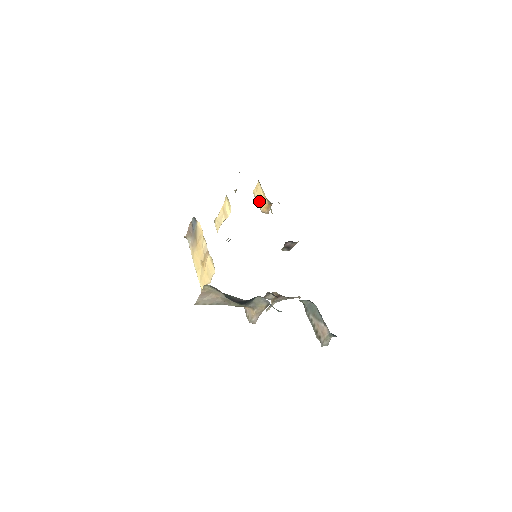
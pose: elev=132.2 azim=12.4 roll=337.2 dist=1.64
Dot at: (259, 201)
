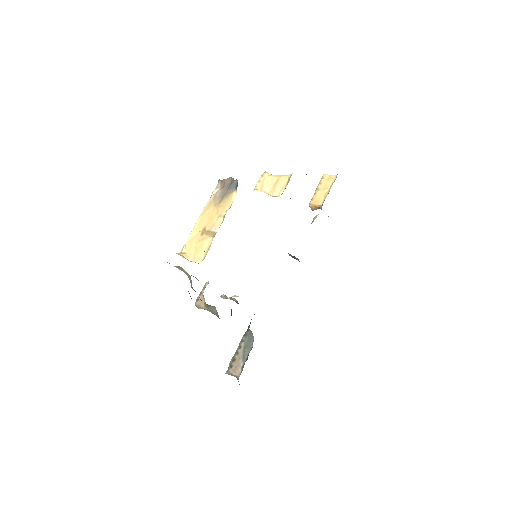
Dot at: (318, 192)
